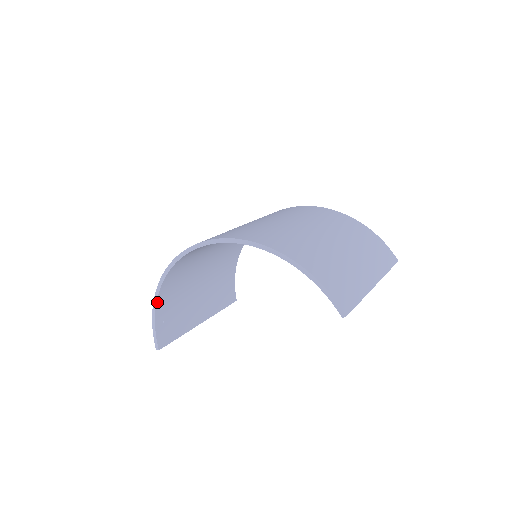
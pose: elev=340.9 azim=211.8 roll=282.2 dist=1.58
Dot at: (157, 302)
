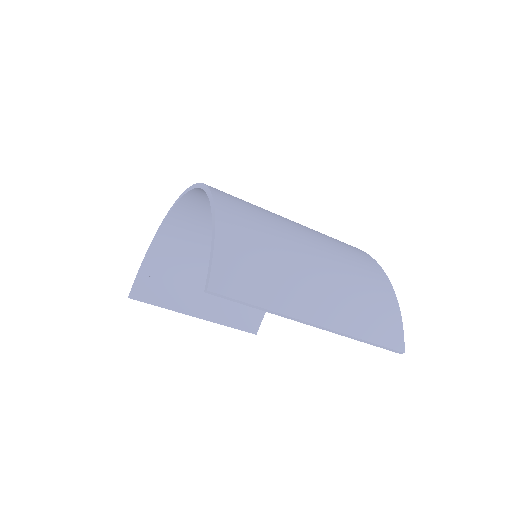
Dot at: (151, 248)
